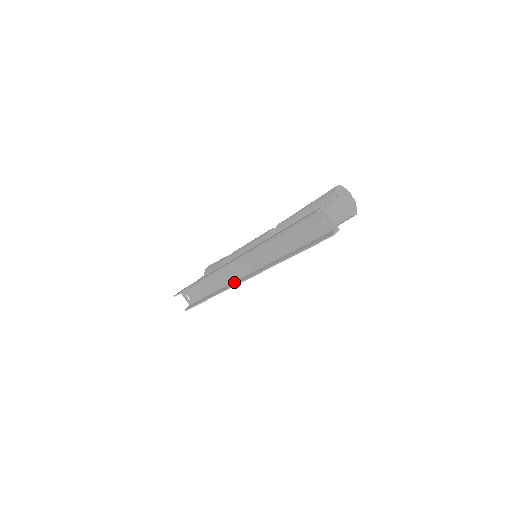
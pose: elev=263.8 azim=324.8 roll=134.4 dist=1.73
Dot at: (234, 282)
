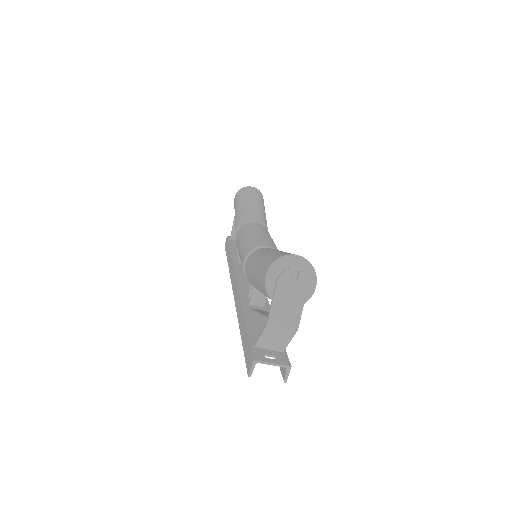
Dot at: occluded
